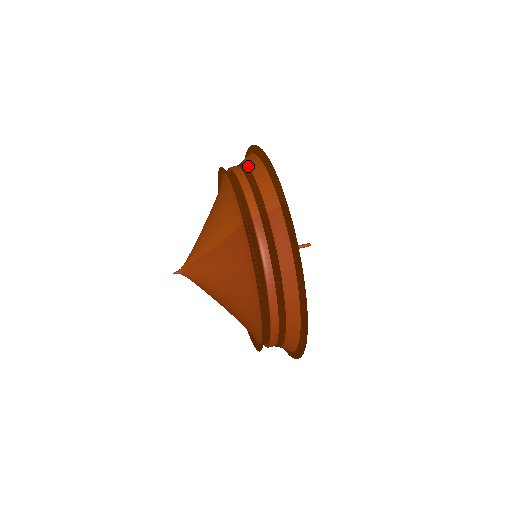
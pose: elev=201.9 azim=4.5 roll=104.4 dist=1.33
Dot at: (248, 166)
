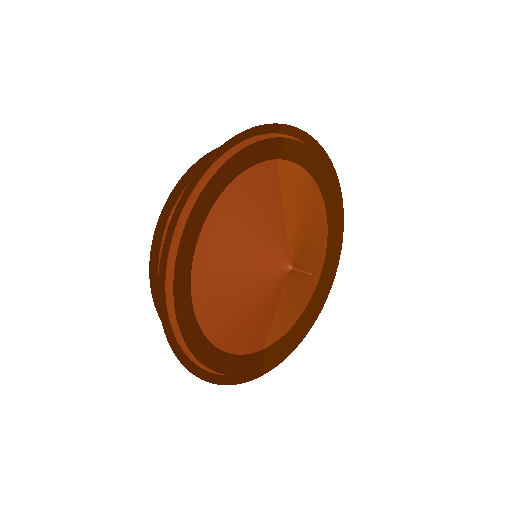
Dot at: occluded
